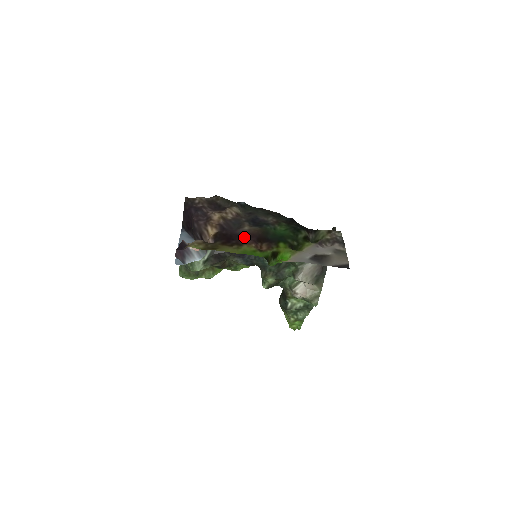
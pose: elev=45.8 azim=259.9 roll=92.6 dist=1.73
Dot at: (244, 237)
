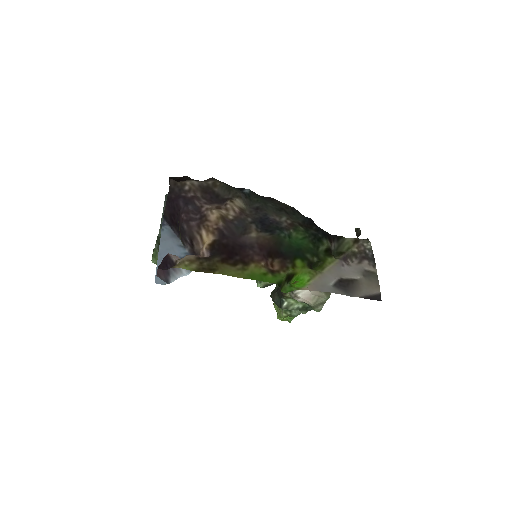
Dot at: (251, 250)
